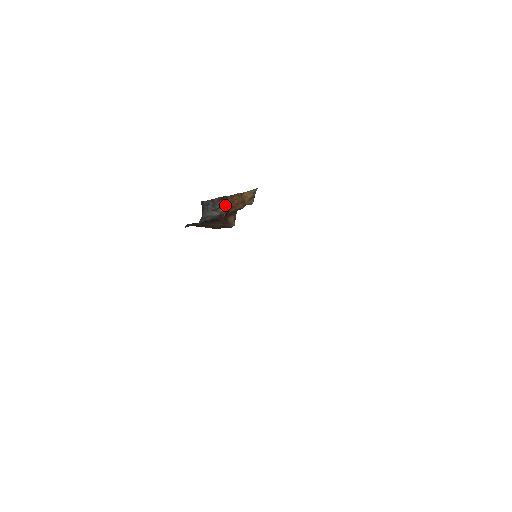
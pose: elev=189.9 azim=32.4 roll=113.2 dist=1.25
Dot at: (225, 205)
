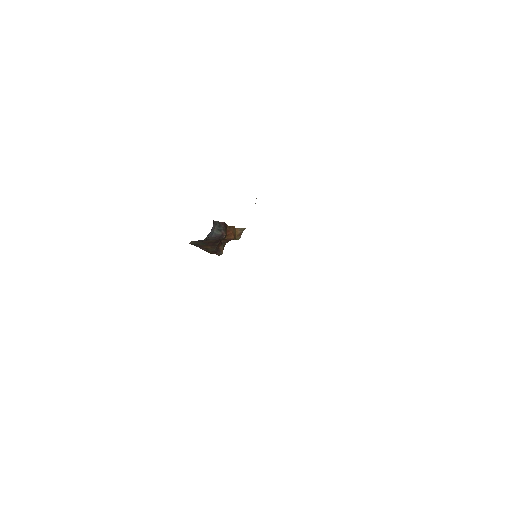
Dot at: occluded
